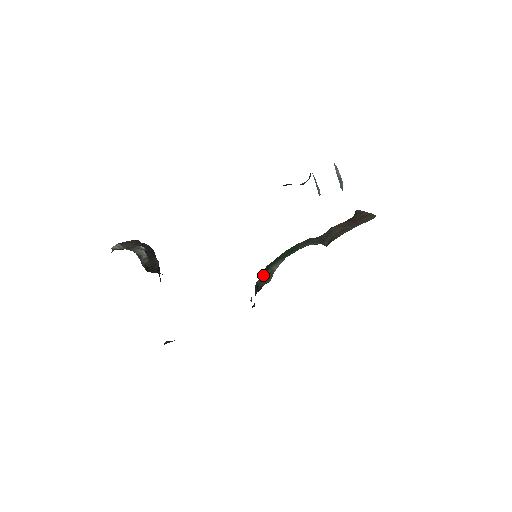
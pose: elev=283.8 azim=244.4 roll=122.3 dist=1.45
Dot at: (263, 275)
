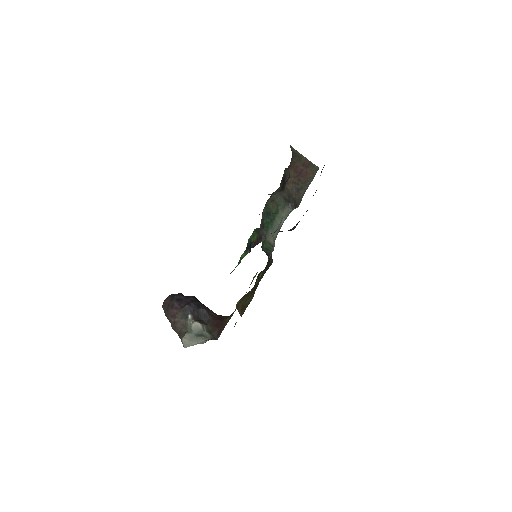
Dot at: (263, 244)
